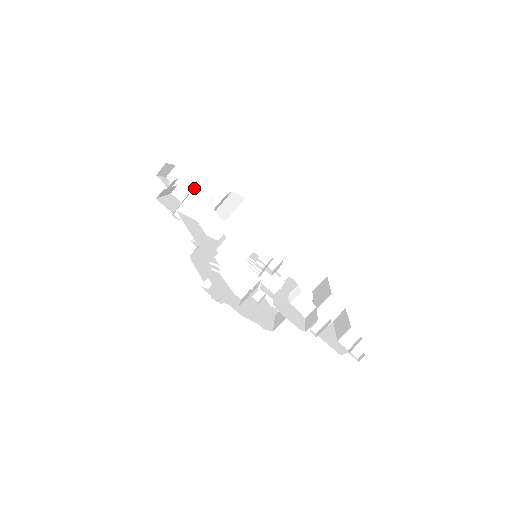
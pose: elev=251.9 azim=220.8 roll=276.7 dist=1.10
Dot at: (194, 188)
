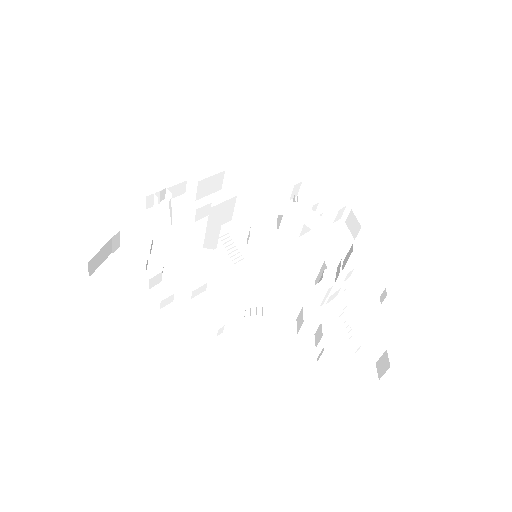
Dot at: (110, 246)
